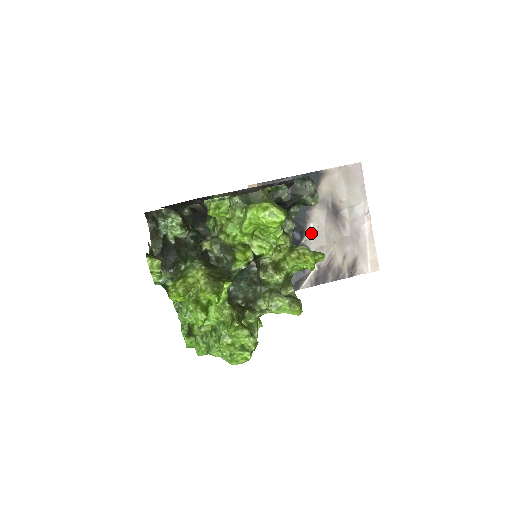
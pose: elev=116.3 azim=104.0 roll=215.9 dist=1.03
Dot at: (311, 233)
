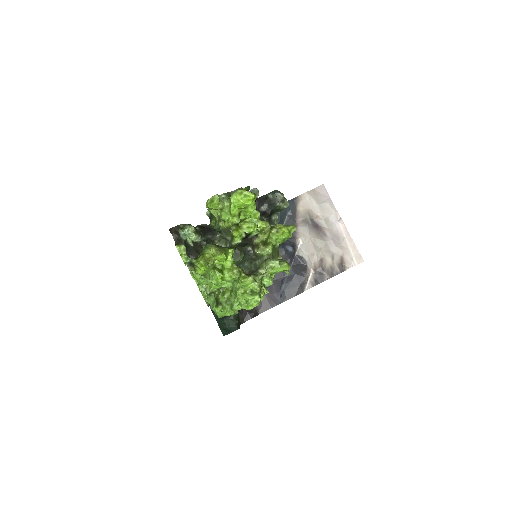
Dot at: (301, 245)
